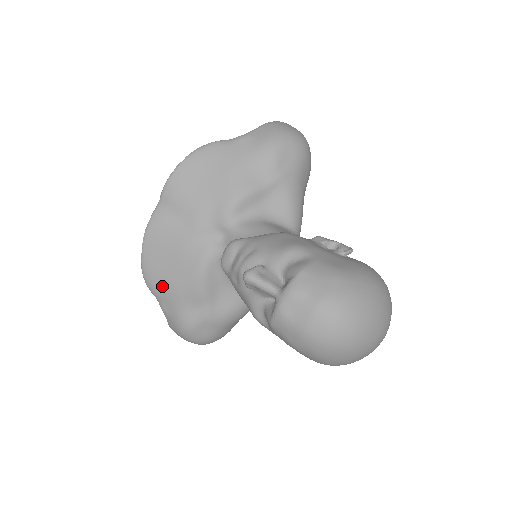
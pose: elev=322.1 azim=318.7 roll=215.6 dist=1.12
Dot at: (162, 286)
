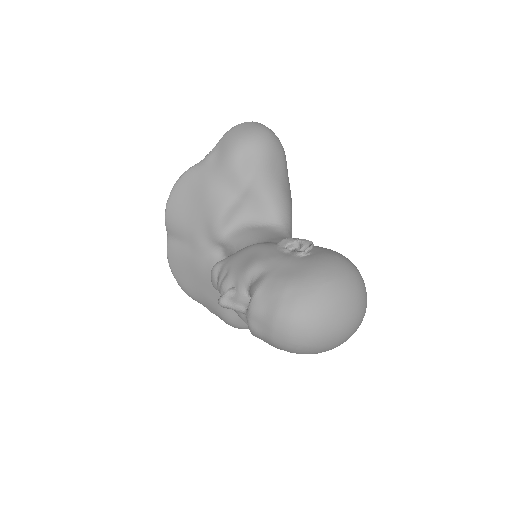
Dot at: (199, 296)
